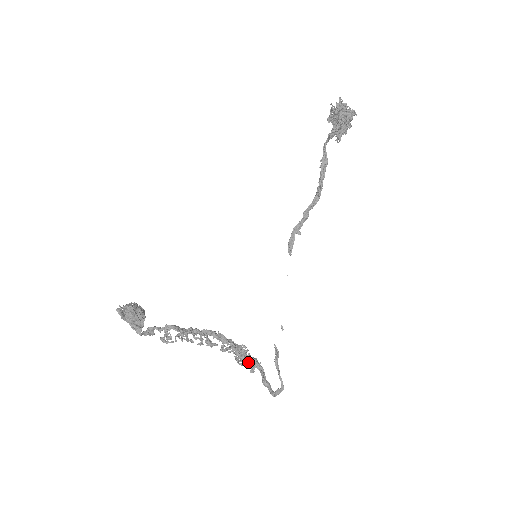
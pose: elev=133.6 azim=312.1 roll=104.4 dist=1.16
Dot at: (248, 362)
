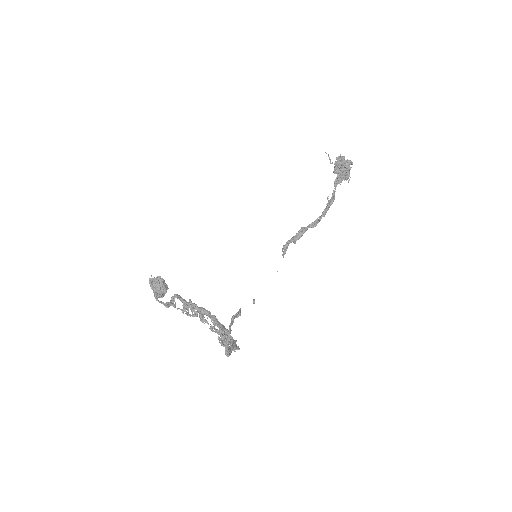
Dot at: occluded
